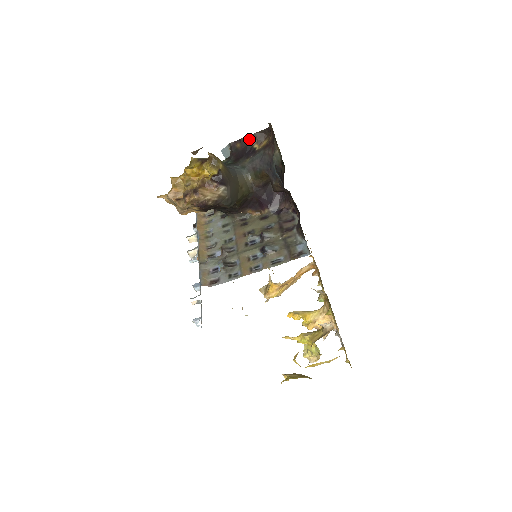
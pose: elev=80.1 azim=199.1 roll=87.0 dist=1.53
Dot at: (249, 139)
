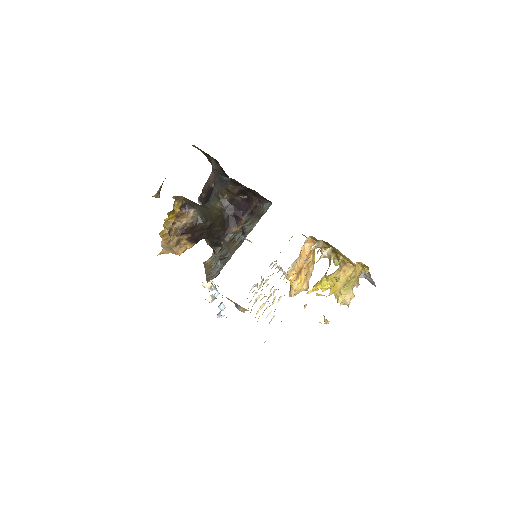
Dot at: (207, 185)
